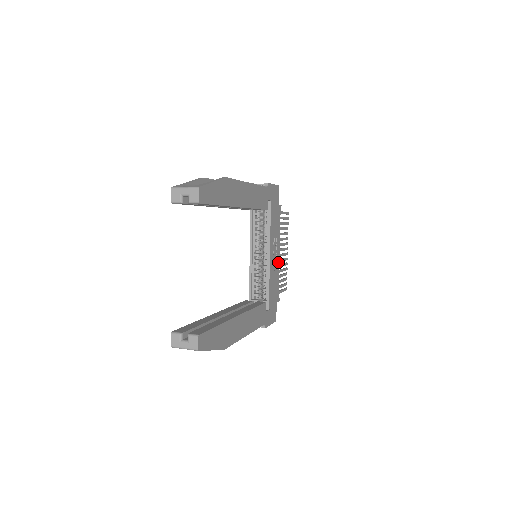
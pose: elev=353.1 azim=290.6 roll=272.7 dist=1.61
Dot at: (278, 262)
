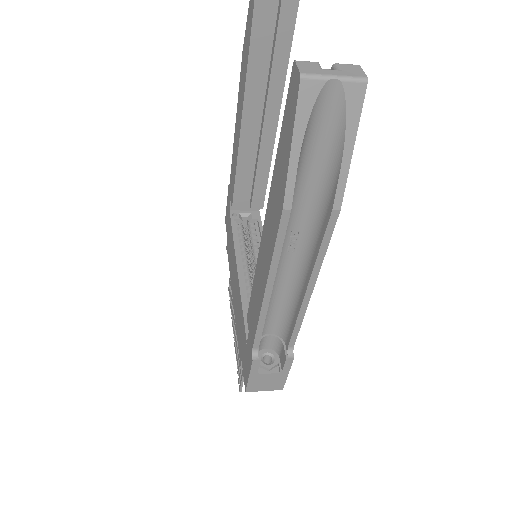
Dot at: occluded
